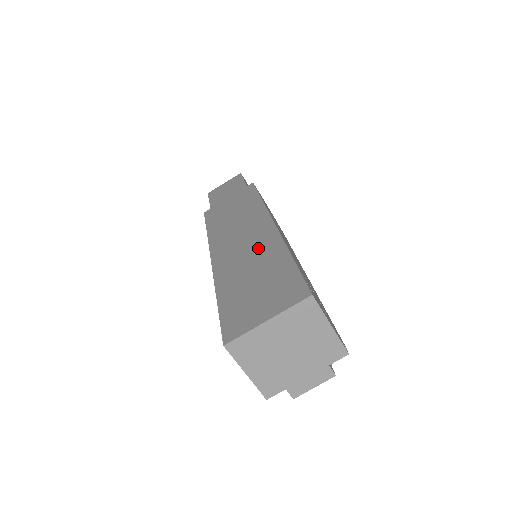
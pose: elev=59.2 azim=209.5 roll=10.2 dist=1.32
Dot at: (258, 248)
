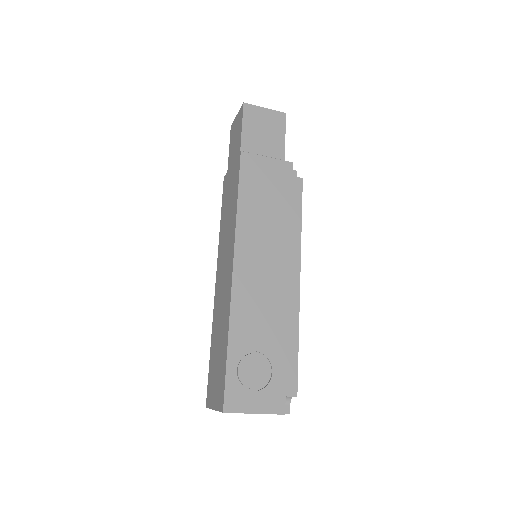
Dot at: (224, 305)
